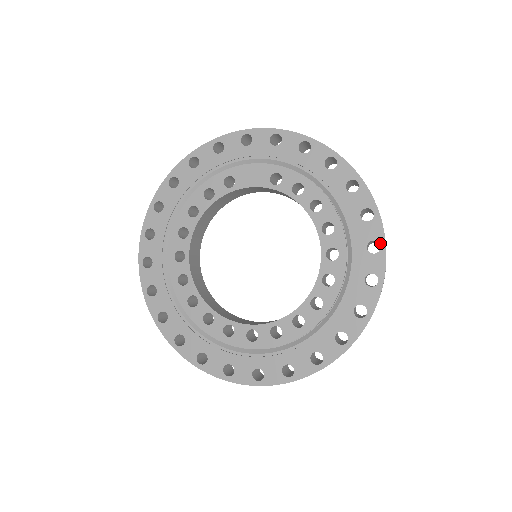
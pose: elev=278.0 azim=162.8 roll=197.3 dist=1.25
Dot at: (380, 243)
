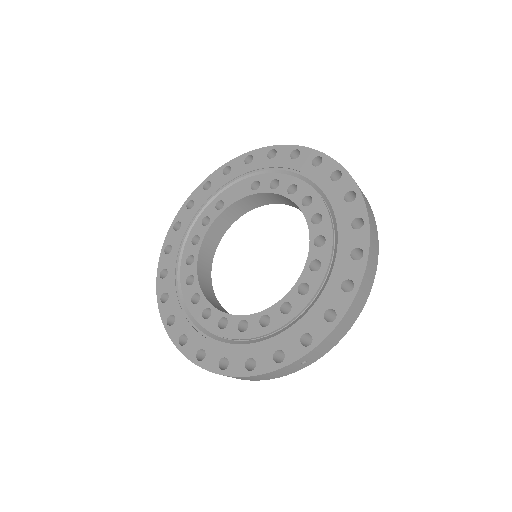
Dot at: (354, 191)
